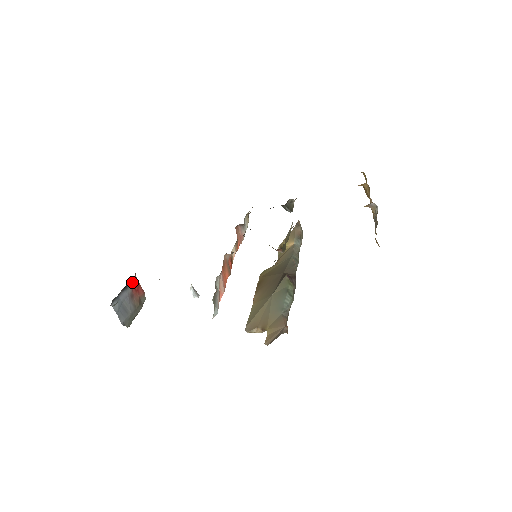
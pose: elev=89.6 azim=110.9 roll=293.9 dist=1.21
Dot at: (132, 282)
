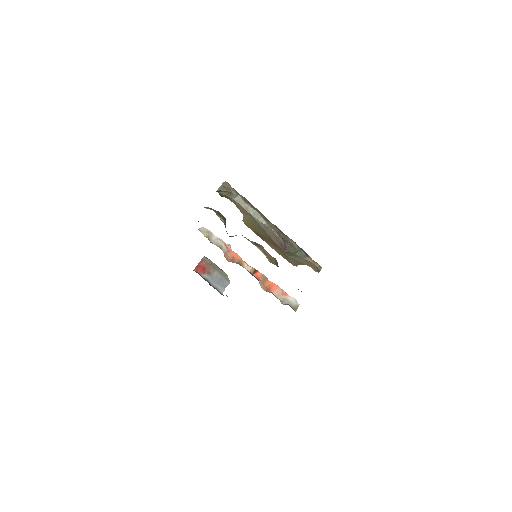
Dot at: (200, 274)
